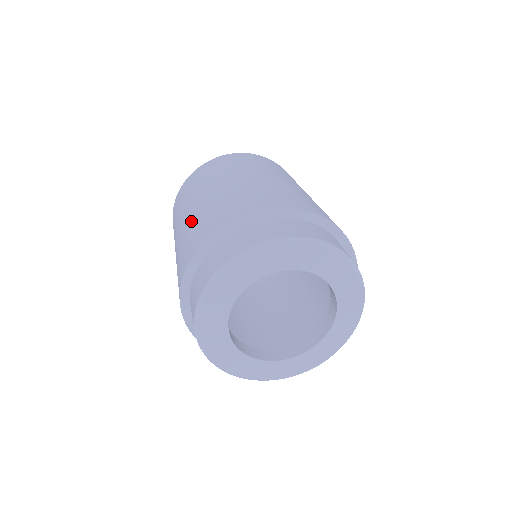
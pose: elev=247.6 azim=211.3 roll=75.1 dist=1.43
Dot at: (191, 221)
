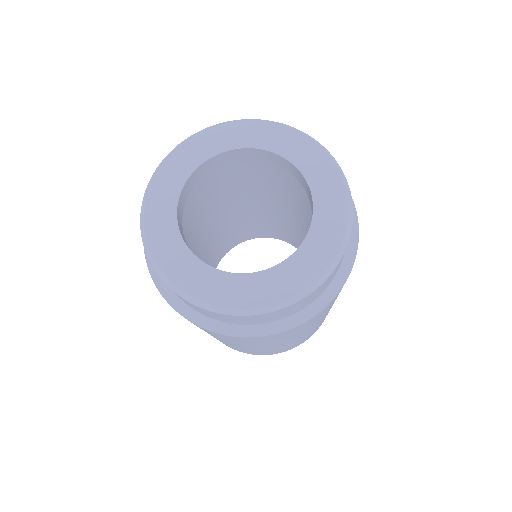
Dot at: occluded
